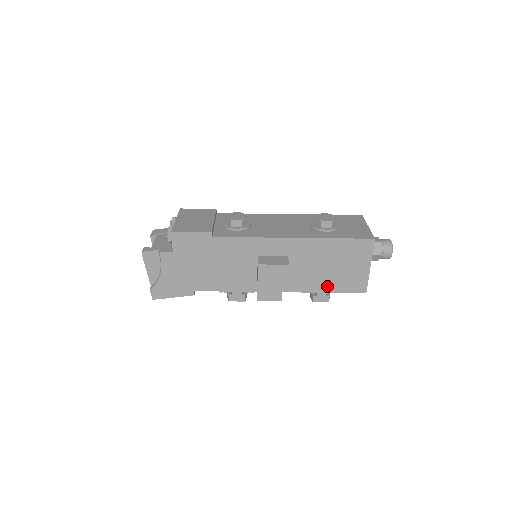
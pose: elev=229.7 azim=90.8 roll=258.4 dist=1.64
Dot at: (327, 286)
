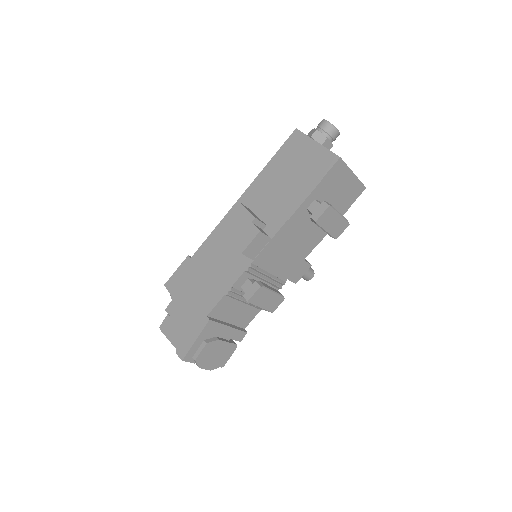
Dot at: (302, 192)
